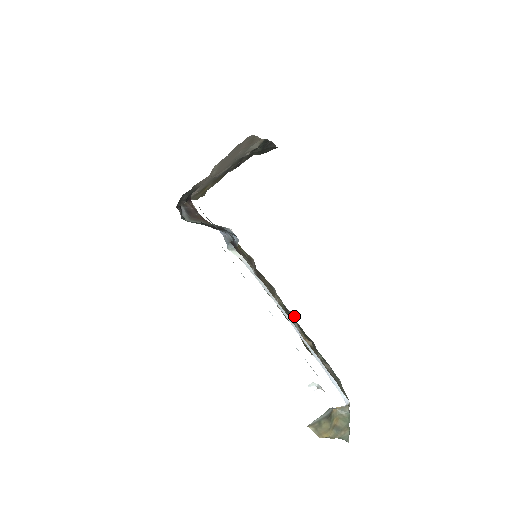
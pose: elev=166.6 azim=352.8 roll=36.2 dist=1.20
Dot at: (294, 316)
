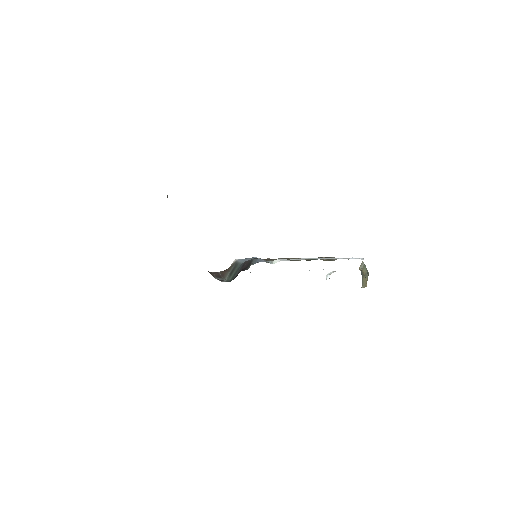
Dot at: occluded
